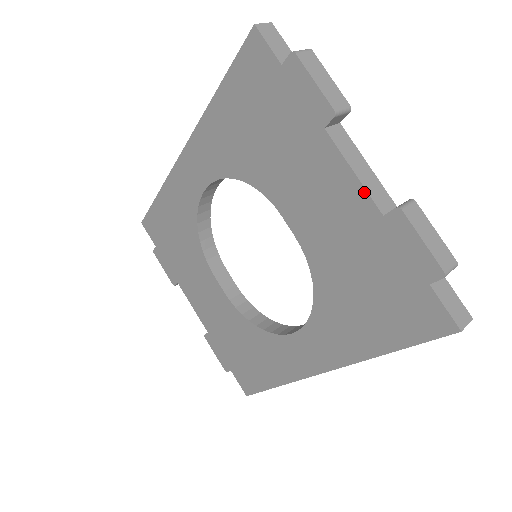
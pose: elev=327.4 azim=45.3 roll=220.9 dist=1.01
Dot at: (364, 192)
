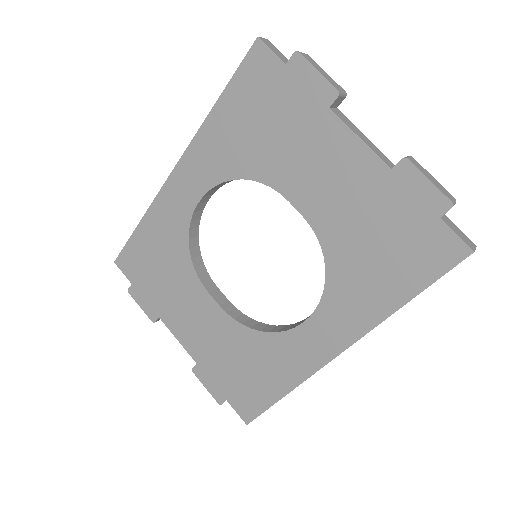
Dot at: (371, 153)
